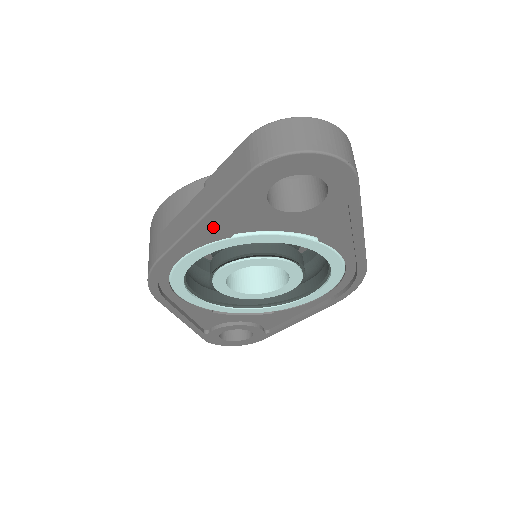
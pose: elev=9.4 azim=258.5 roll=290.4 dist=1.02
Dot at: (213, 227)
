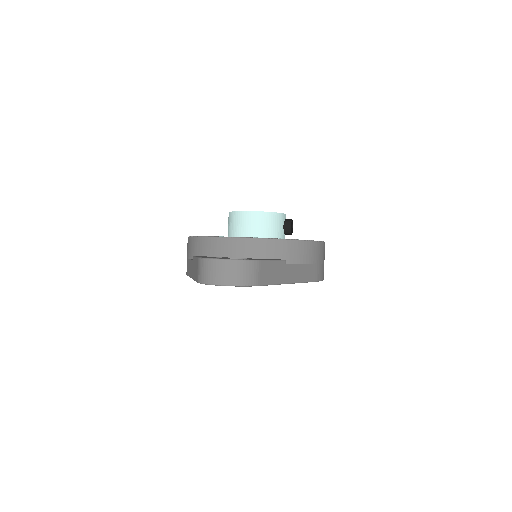
Dot at: occluded
